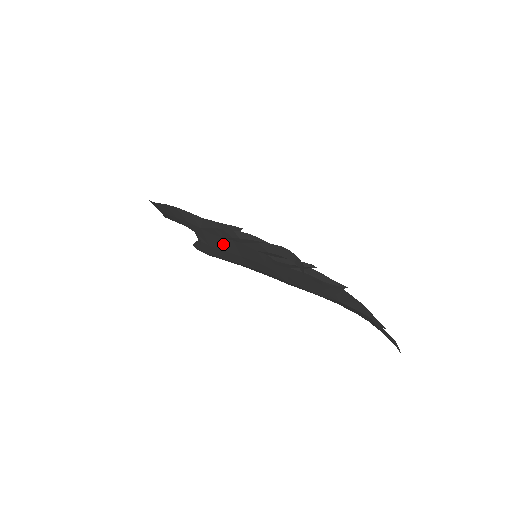
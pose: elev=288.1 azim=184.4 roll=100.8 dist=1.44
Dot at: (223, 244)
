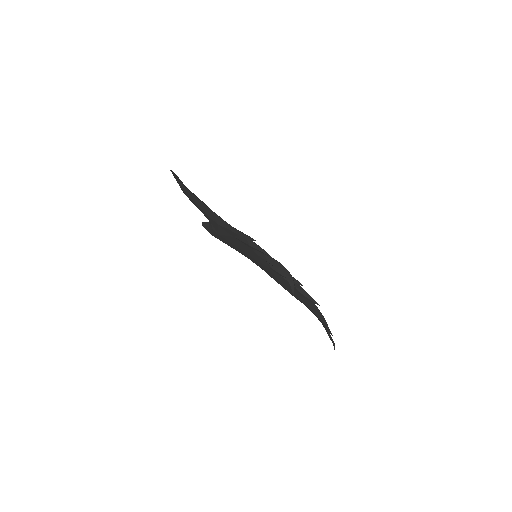
Dot at: (232, 239)
